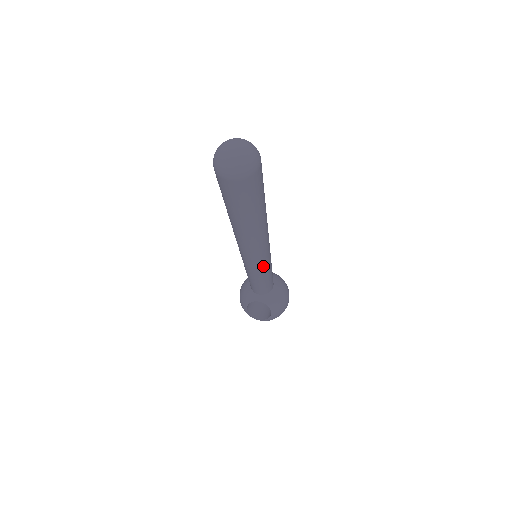
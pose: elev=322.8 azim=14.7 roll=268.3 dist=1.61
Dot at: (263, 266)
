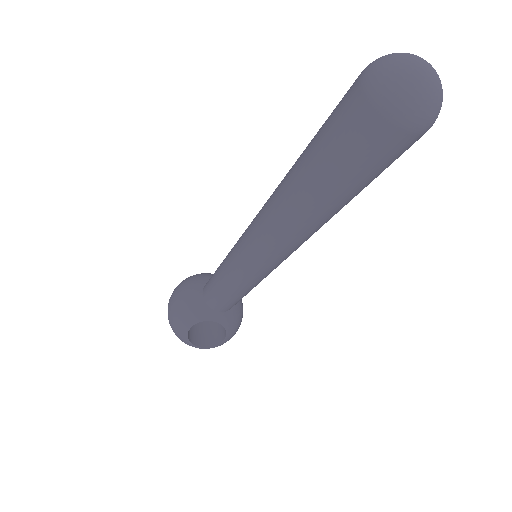
Dot at: (268, 274)
